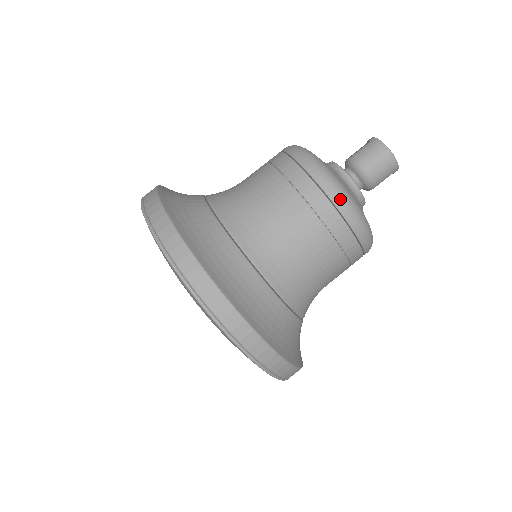
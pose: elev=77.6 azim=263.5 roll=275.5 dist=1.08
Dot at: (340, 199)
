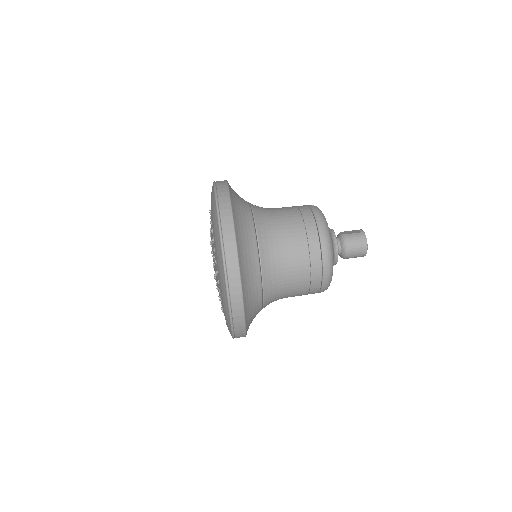
Dot at: (327, 261)
